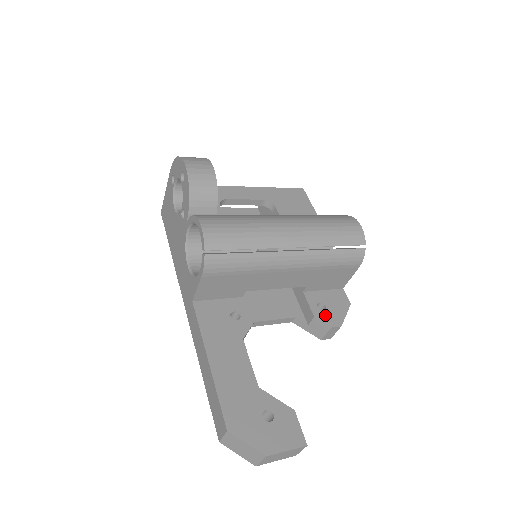
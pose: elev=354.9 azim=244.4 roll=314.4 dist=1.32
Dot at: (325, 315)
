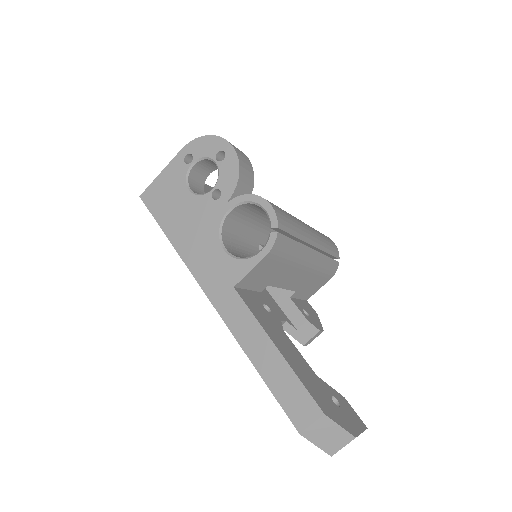
Dot at: (311, 320)
